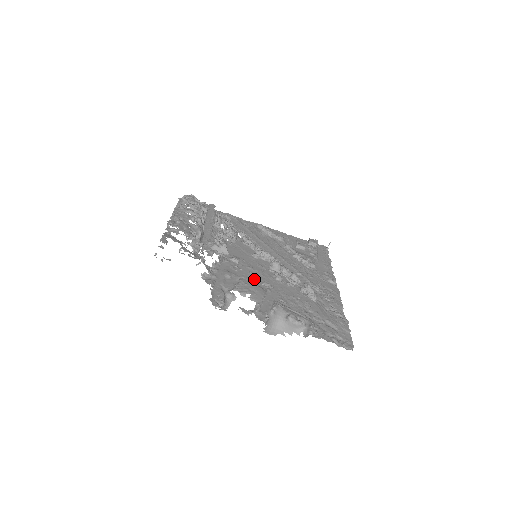
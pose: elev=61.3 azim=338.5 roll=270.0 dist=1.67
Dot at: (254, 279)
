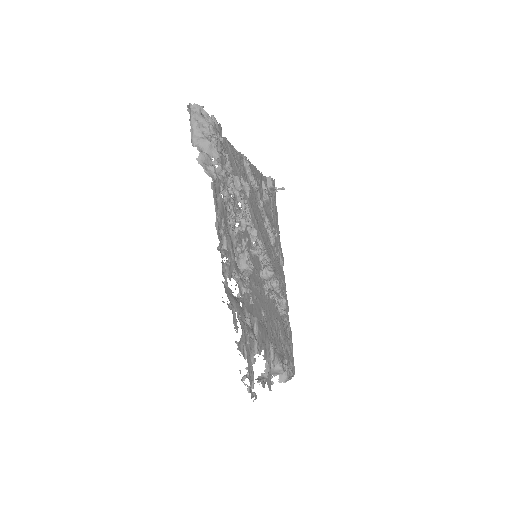
Dot at: (259, 309)
